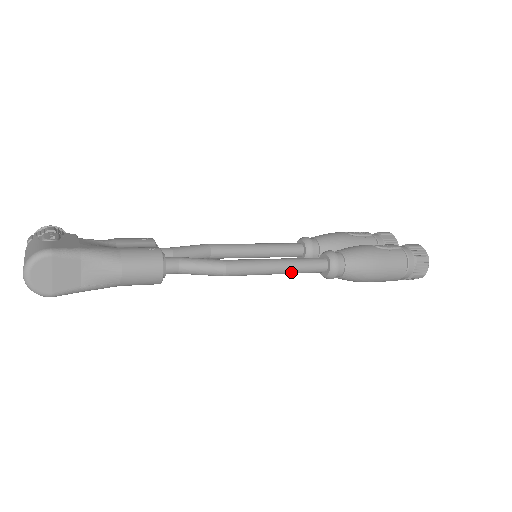
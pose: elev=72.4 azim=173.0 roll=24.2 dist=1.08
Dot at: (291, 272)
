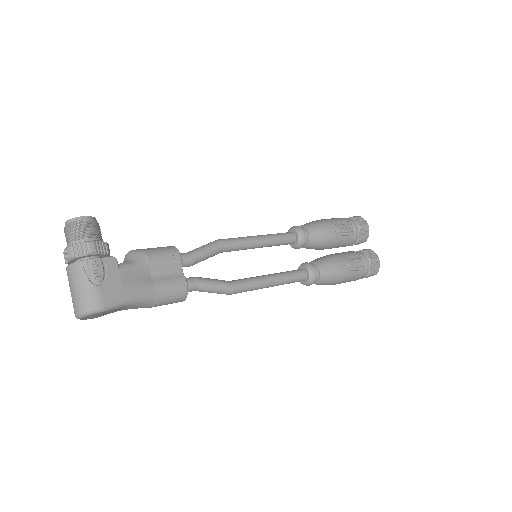
Dot at: (276, 285)
